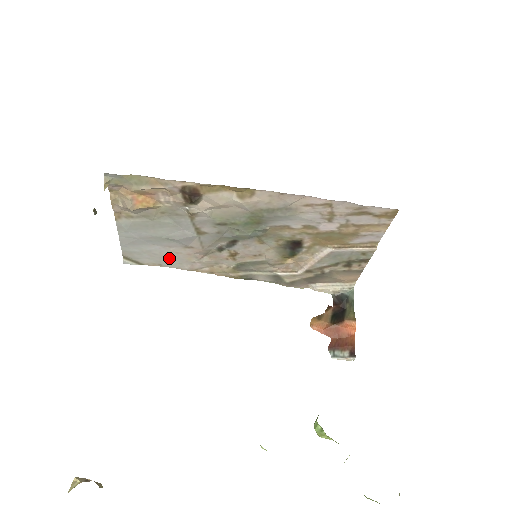
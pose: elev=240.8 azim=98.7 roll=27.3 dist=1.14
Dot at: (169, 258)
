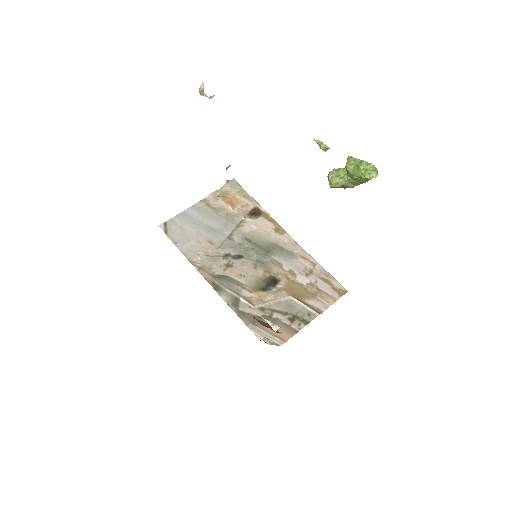
Dot at: (188, 242)
